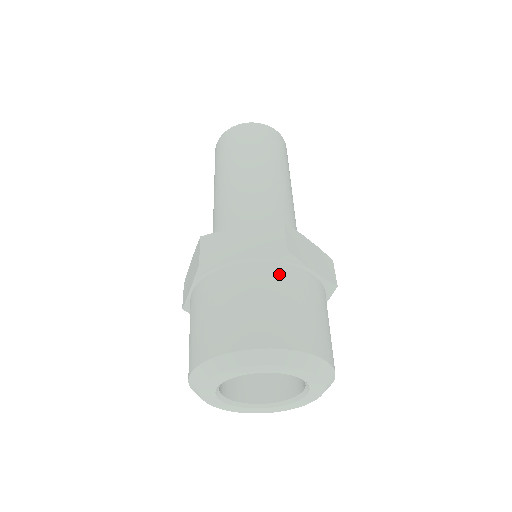
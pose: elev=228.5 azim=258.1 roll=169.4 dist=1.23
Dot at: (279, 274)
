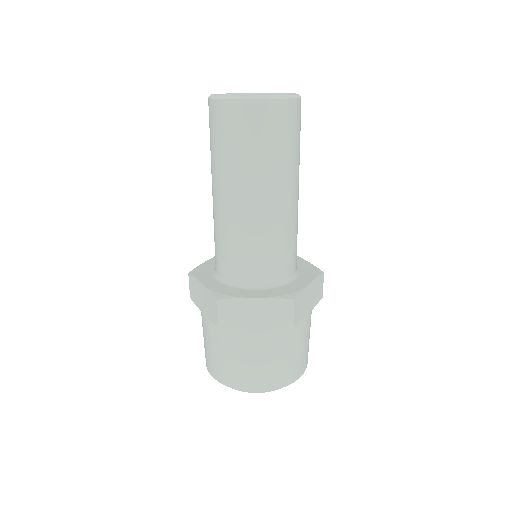
Dot at: (284, 337)
